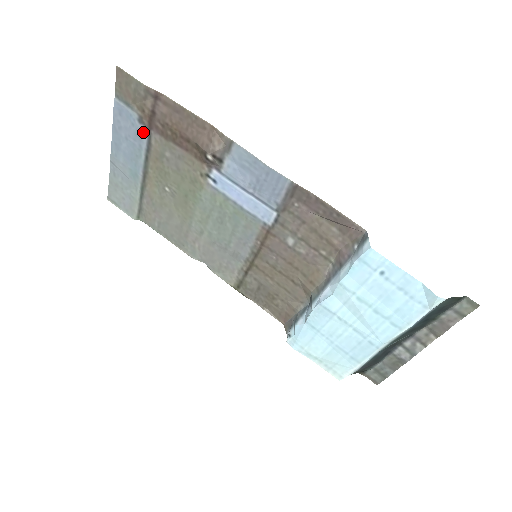
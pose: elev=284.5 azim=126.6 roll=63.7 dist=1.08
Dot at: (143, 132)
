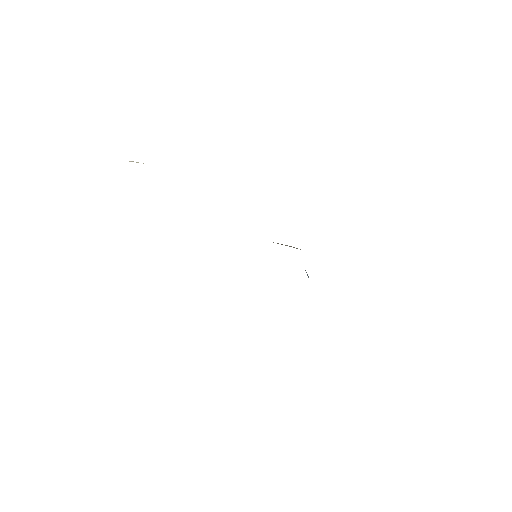
Dot at: occluded
